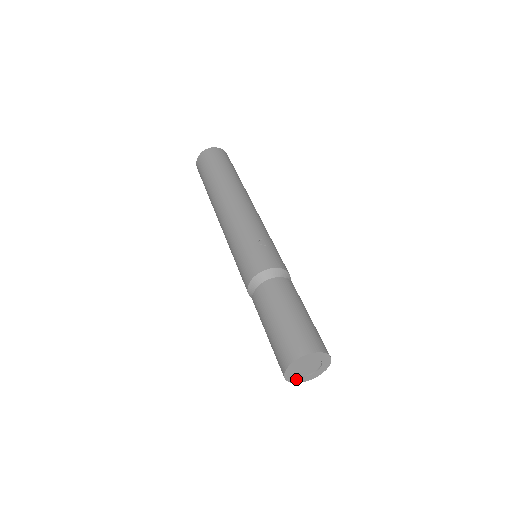
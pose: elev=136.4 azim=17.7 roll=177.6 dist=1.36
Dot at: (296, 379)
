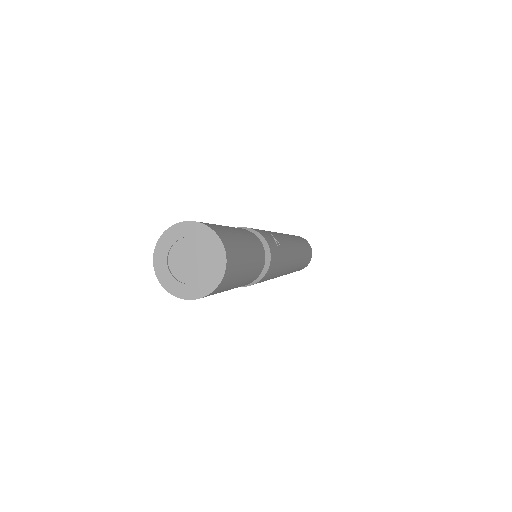
Dot at: (162, 262)
